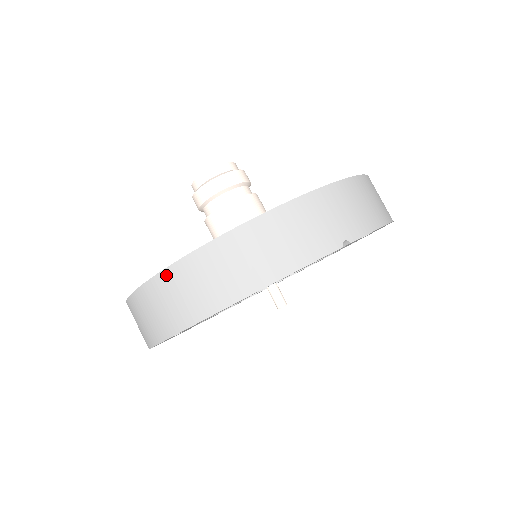
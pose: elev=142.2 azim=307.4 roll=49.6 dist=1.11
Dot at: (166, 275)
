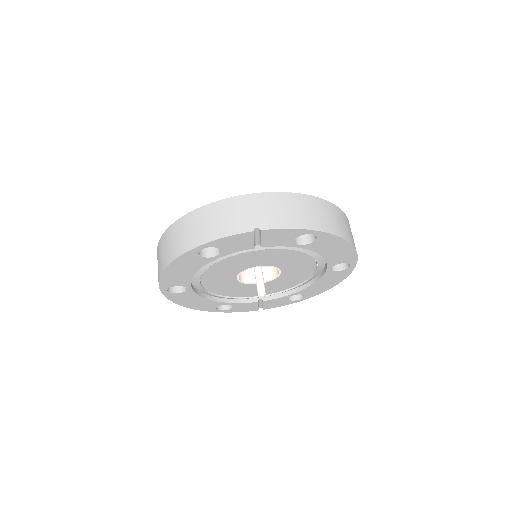
Dot at: (162, 238)
